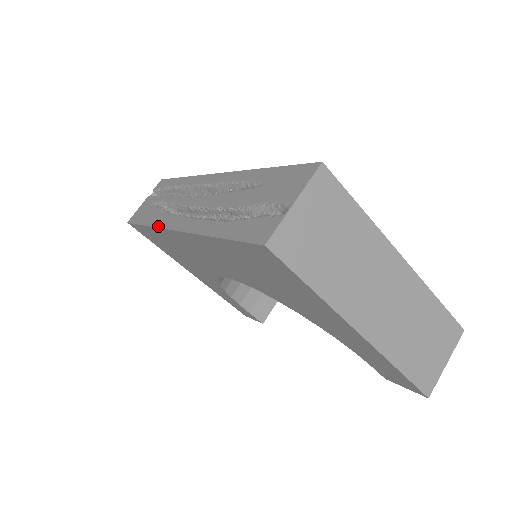
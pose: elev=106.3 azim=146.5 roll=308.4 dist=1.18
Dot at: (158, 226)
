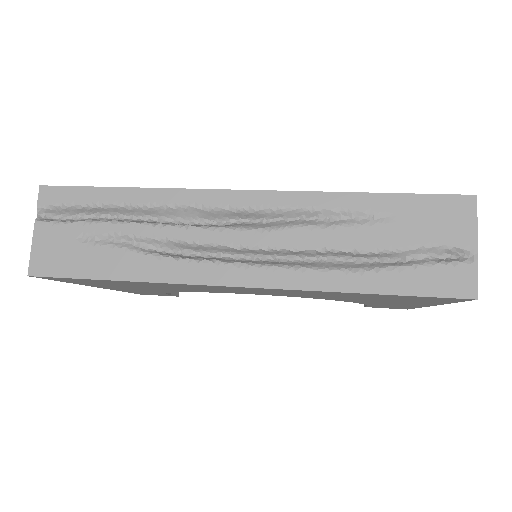
Dot at: (174, 281)
